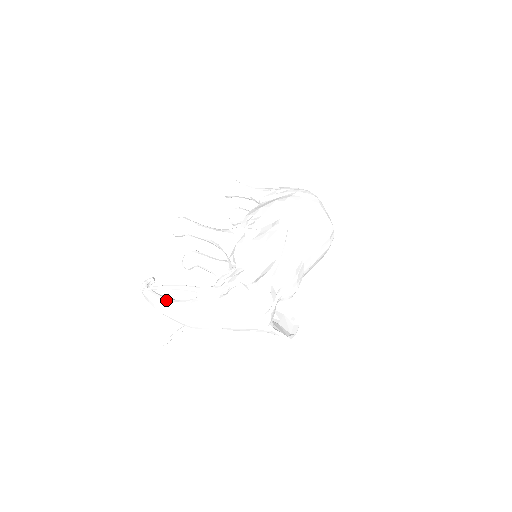
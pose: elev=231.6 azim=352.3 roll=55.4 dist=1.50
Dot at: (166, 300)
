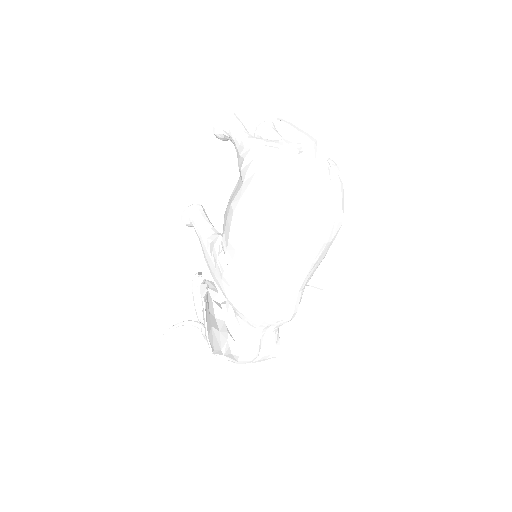
Dot at: (198, 319)
